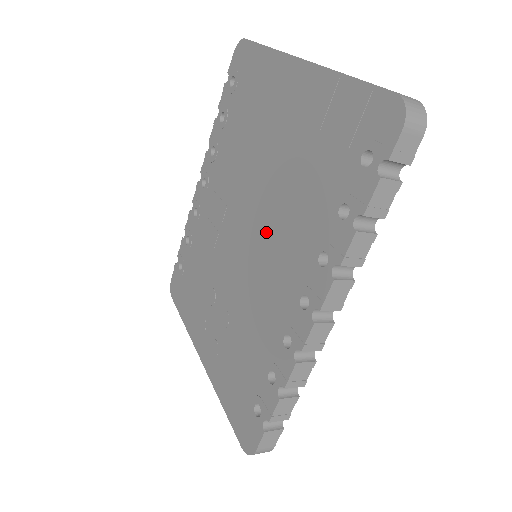
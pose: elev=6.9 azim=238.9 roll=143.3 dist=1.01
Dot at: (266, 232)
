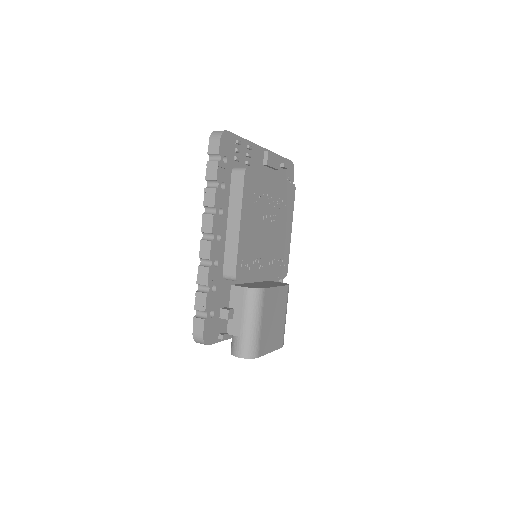
Dot at: occluded
